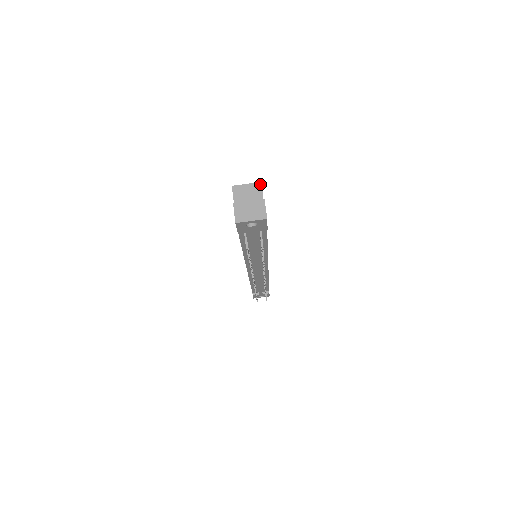
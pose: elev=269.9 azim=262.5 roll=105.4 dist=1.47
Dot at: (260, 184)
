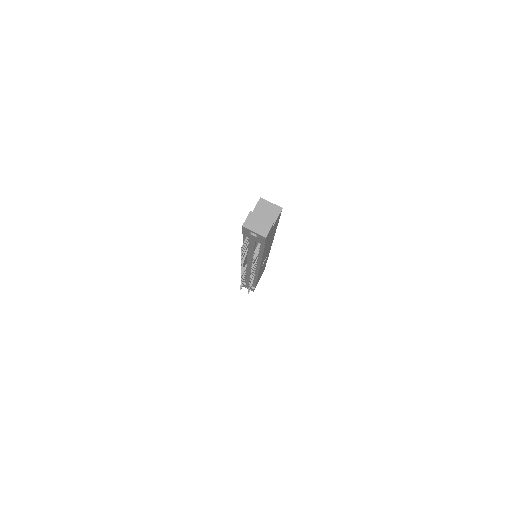
Dot at: (281, 209)
